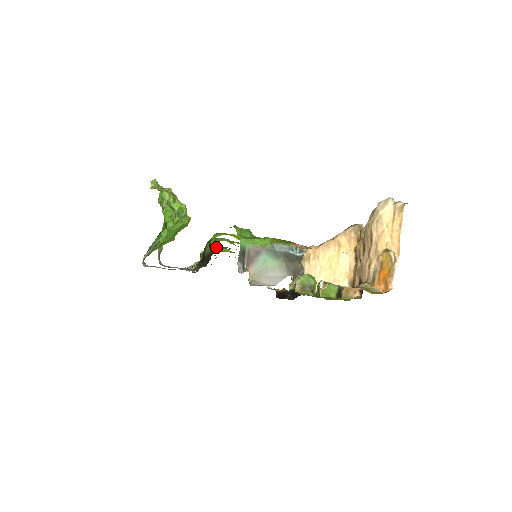
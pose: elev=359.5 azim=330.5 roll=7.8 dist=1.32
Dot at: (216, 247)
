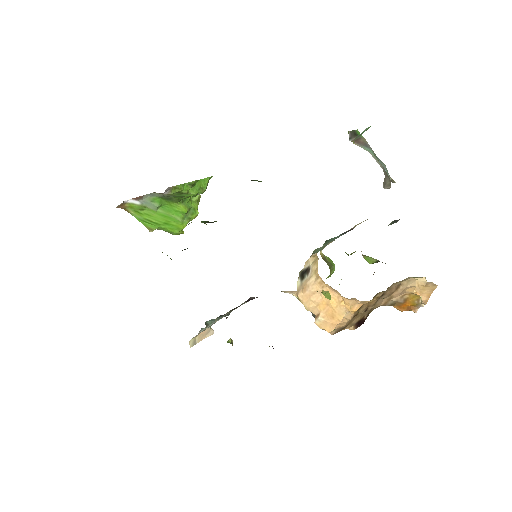
Dot at: occluded
